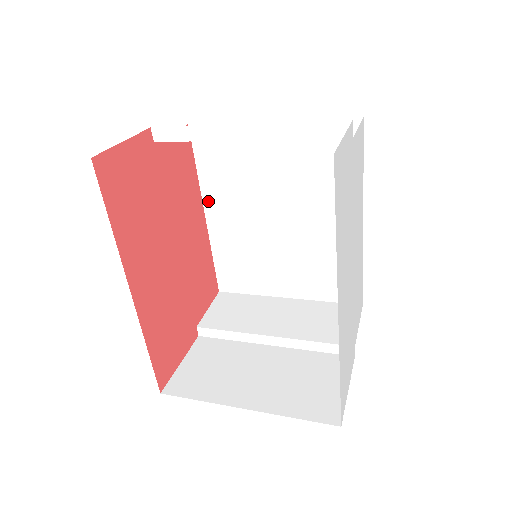
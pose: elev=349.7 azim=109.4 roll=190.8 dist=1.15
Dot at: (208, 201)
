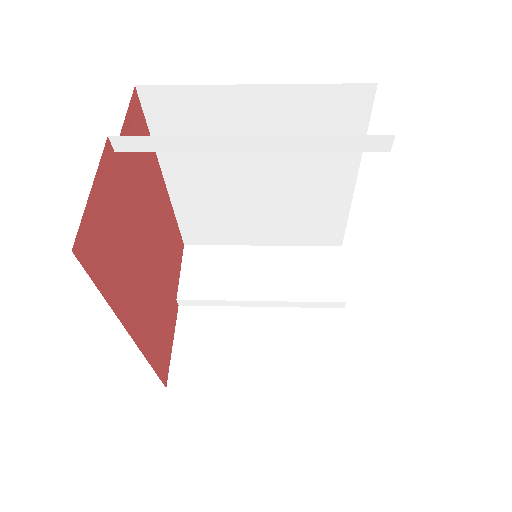
Dot at: (168, 168)
